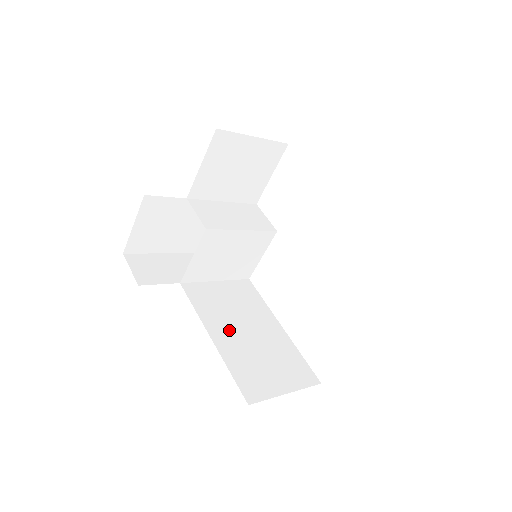
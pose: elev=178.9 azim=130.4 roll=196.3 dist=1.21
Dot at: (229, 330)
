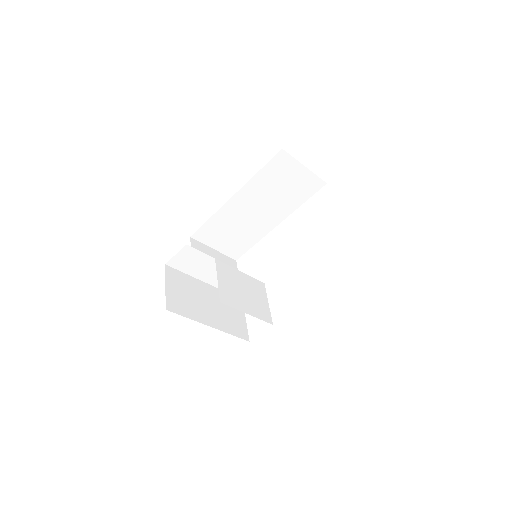
Dot at: occluded
